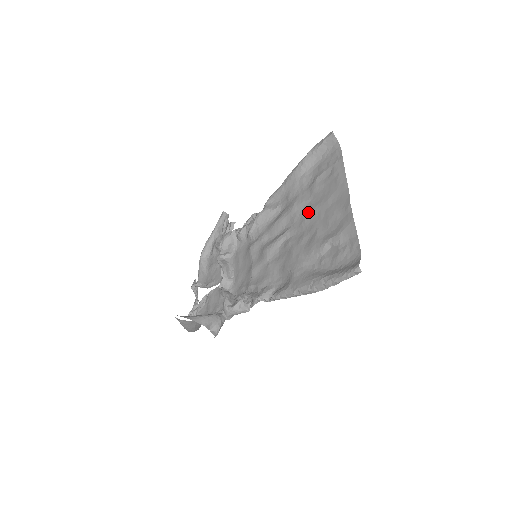
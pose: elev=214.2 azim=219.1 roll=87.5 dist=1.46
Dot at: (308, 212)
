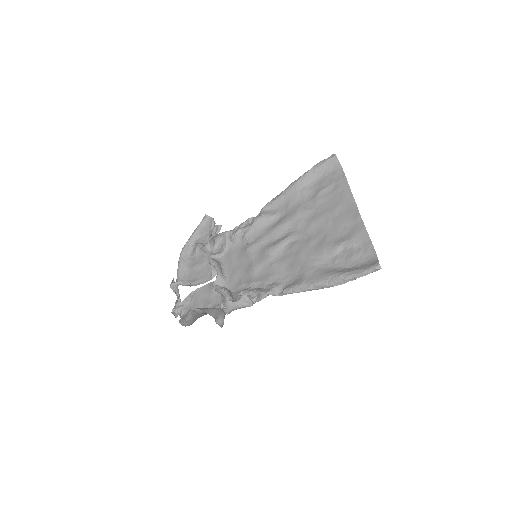
Dot at: (314, 219)
